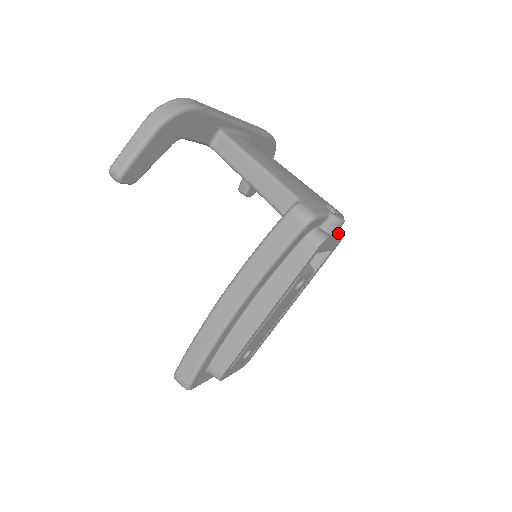
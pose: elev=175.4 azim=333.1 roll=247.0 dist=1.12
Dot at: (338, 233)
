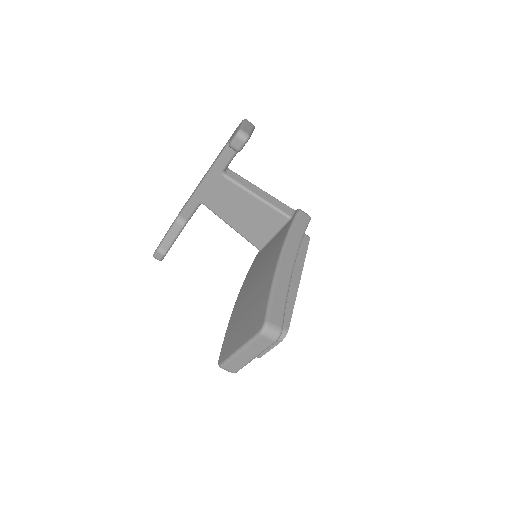
Dot at: occluded
